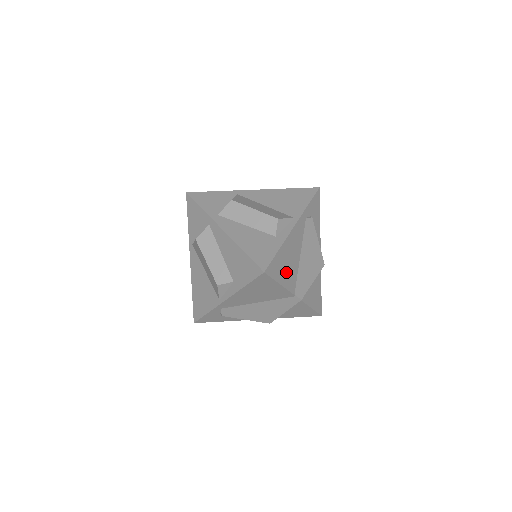
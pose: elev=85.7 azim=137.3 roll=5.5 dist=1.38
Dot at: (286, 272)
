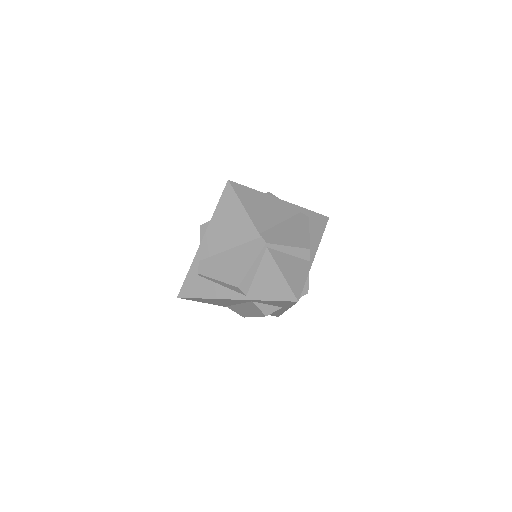
Dot at: (256, 210)
